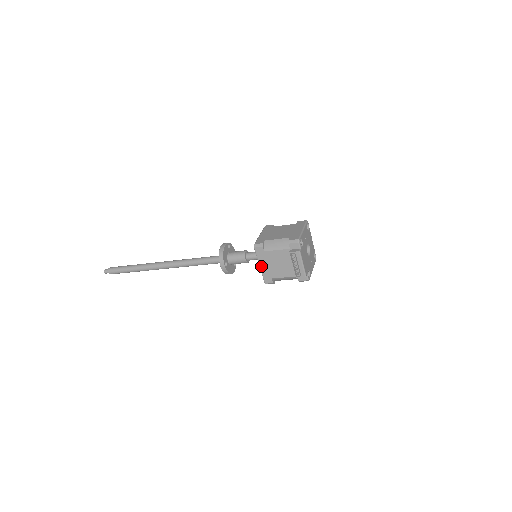
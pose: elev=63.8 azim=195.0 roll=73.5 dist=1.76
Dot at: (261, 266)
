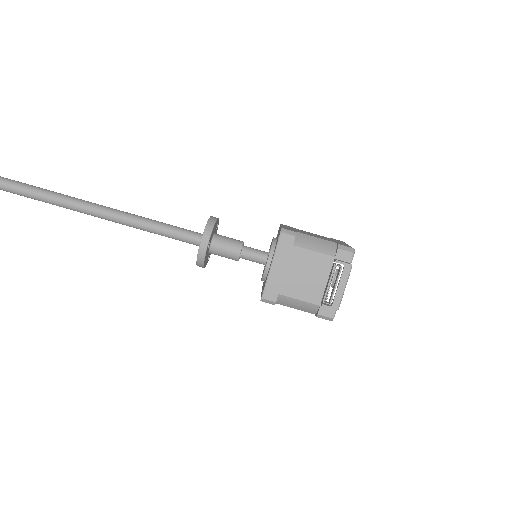
Dot at: (273, 267)
